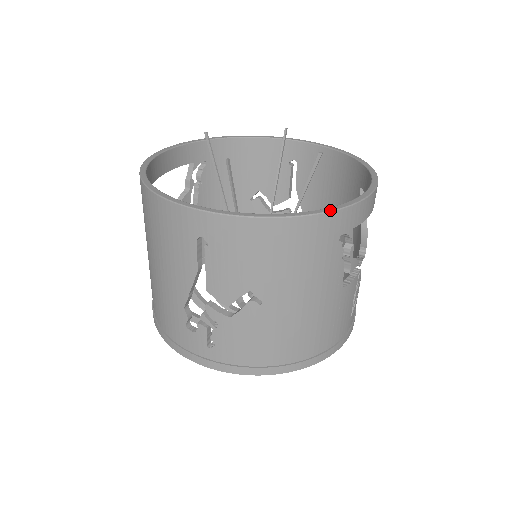
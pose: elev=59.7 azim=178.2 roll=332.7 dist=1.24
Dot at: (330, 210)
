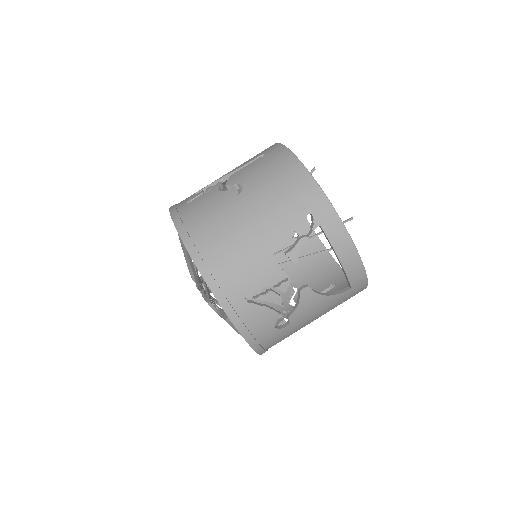
Dot at: occluded
